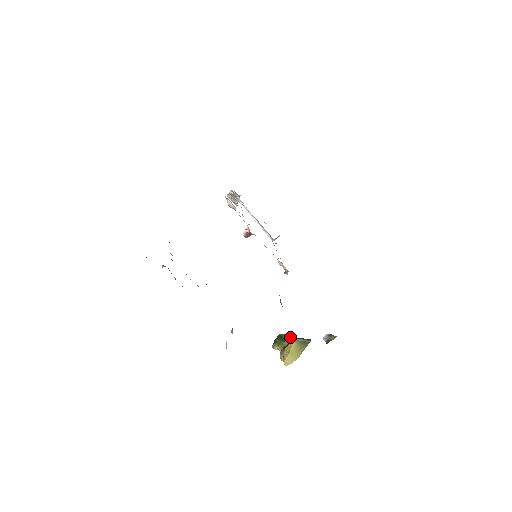
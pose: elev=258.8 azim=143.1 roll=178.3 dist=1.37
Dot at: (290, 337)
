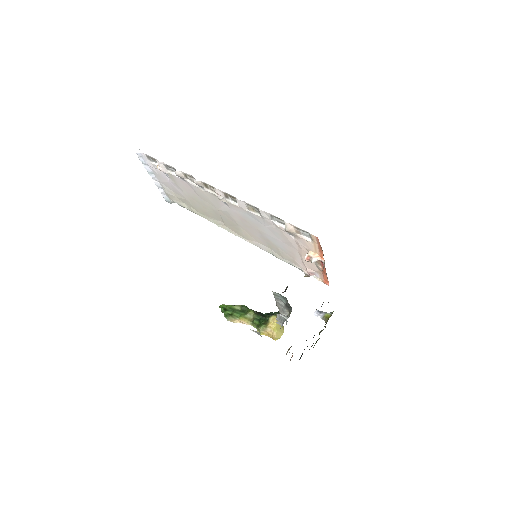
Dot at: (246, 309)
